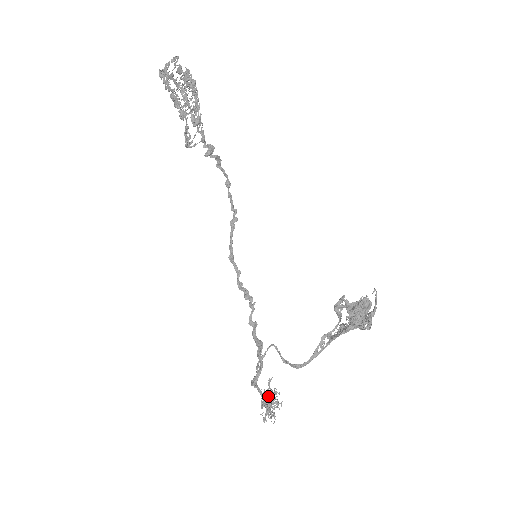
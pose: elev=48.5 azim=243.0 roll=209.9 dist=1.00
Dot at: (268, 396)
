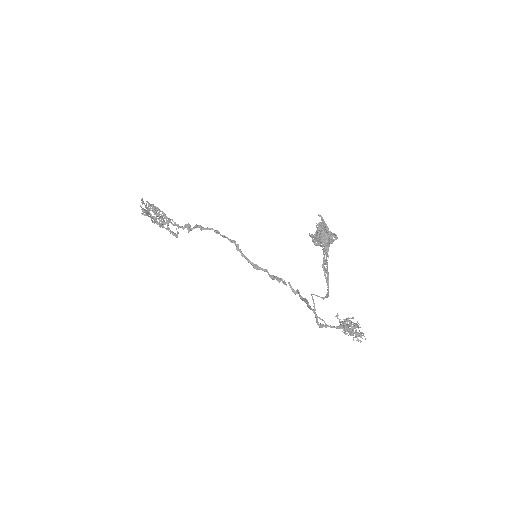
Dot at: (342, 326)
